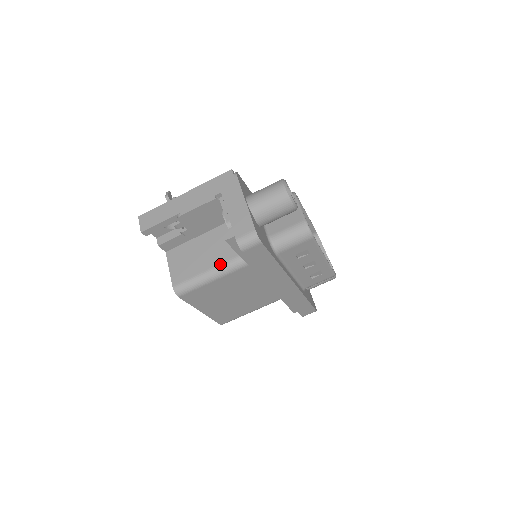
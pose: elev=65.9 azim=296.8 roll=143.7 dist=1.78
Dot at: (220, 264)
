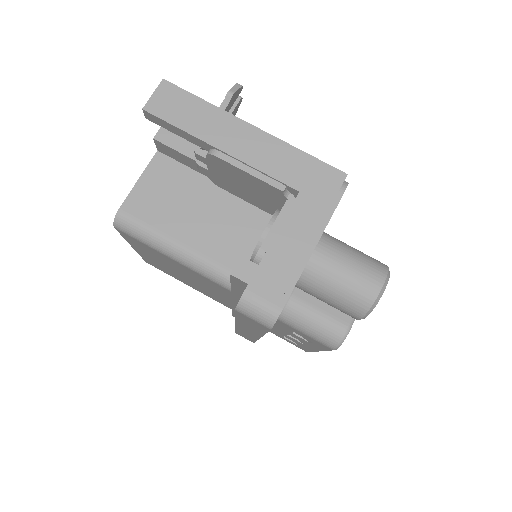
Dot at: (201, 254)
